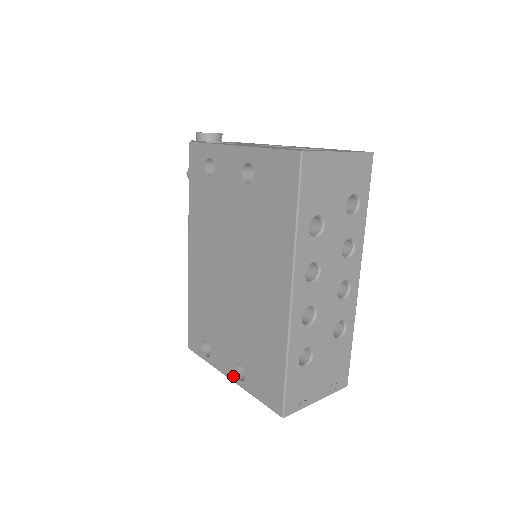
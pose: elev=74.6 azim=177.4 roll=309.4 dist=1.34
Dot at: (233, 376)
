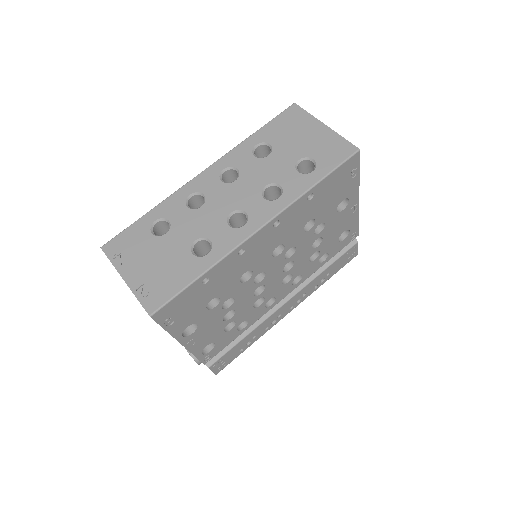
Dot at: occluded
